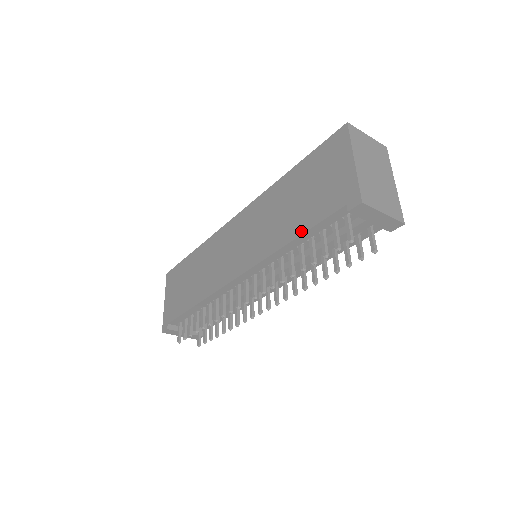
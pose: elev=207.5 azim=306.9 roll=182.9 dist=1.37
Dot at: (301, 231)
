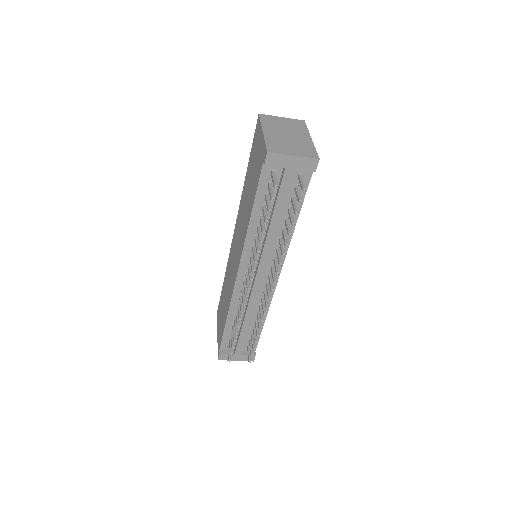
Dot at: (252, 204)
